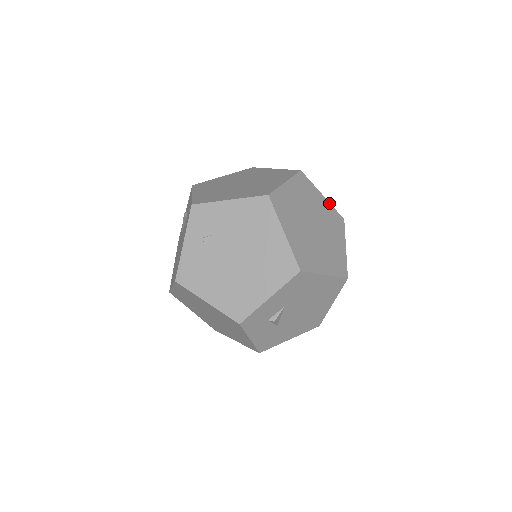
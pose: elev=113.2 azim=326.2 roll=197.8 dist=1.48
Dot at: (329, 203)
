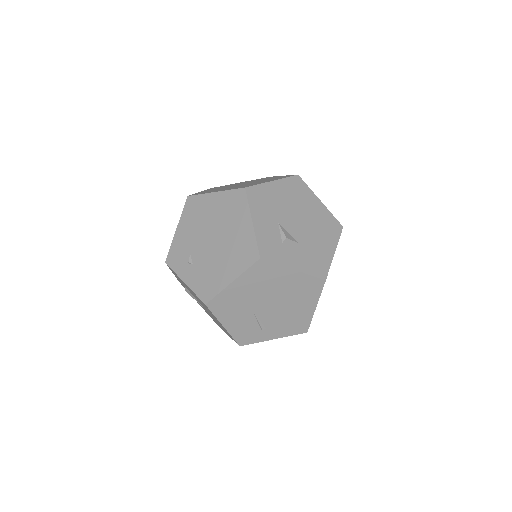
Dot at: occluded
